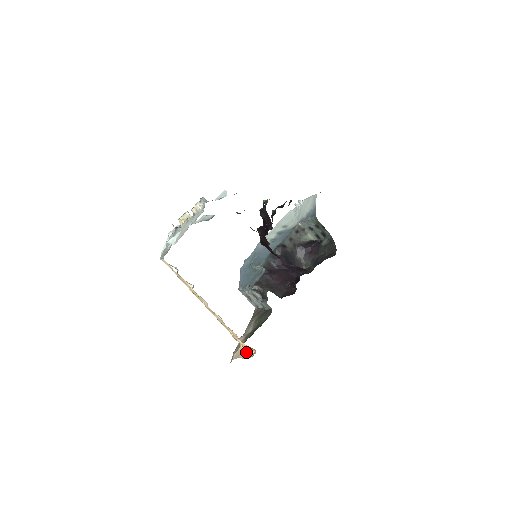
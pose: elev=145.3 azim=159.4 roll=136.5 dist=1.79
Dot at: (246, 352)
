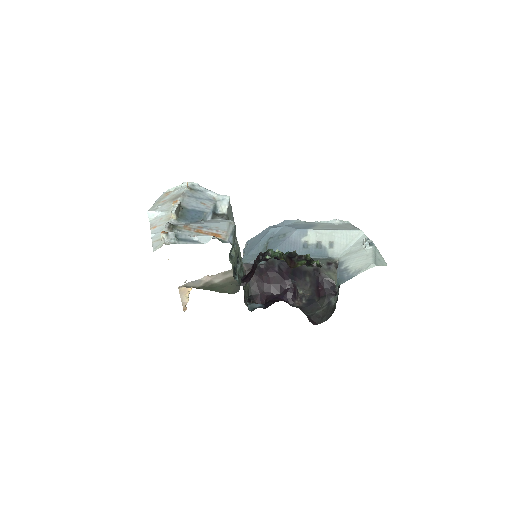
Dot at: (187, 298)
